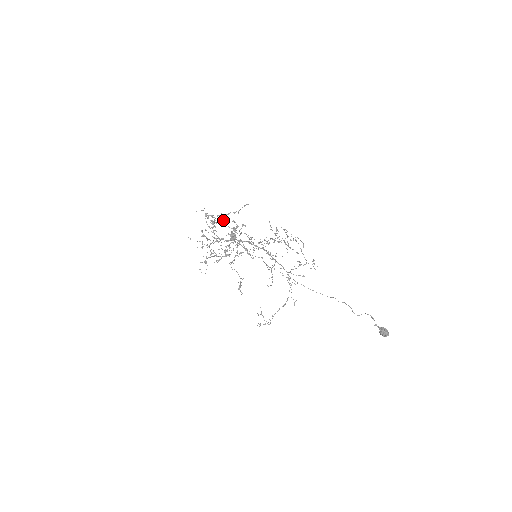
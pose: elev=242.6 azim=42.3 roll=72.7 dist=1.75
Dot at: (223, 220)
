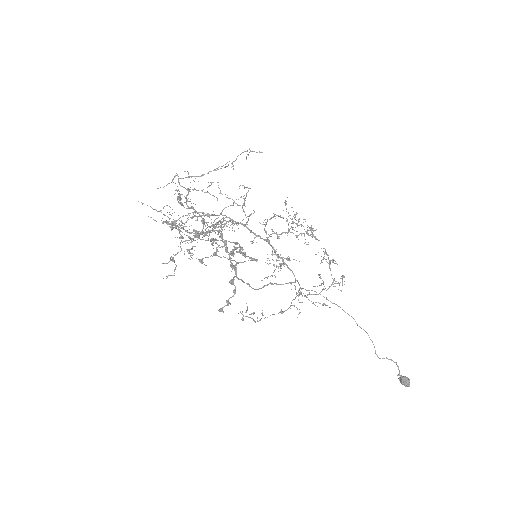
Dot at: (217, 240)
